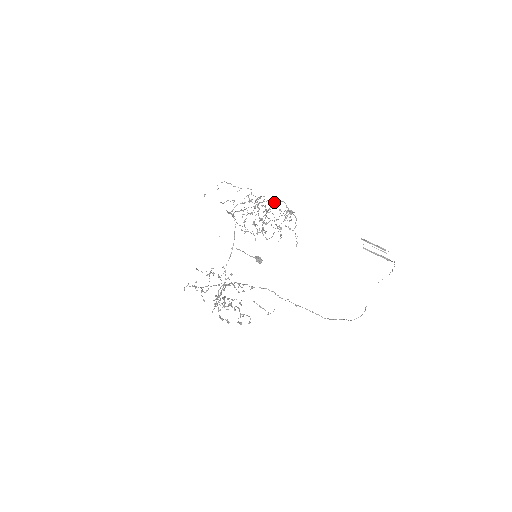
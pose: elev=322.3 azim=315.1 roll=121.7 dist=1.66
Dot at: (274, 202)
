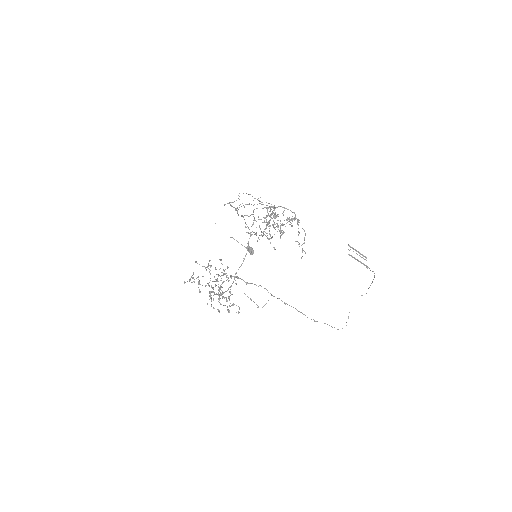
Dot at: (284, 210)
